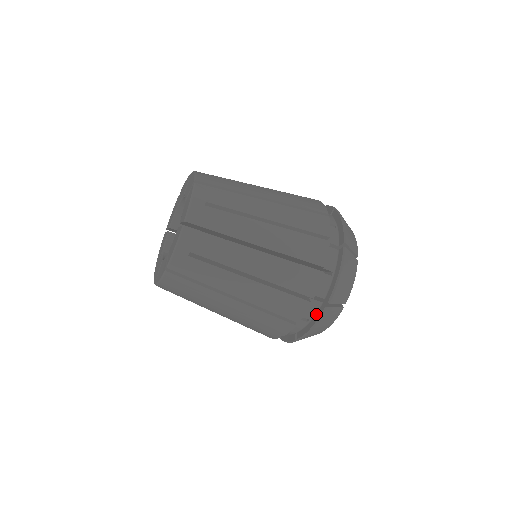
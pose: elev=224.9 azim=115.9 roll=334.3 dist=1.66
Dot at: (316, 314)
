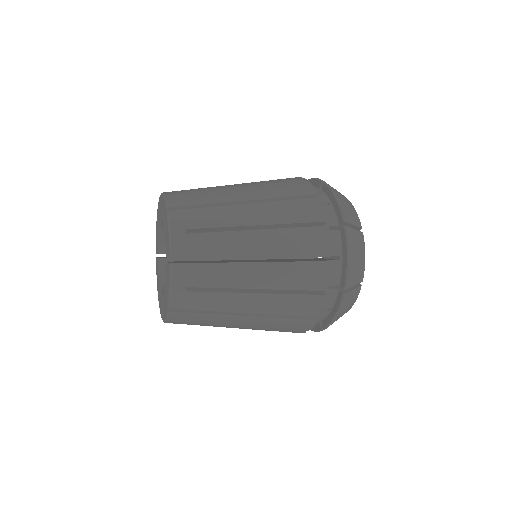
Dot at: occluded
